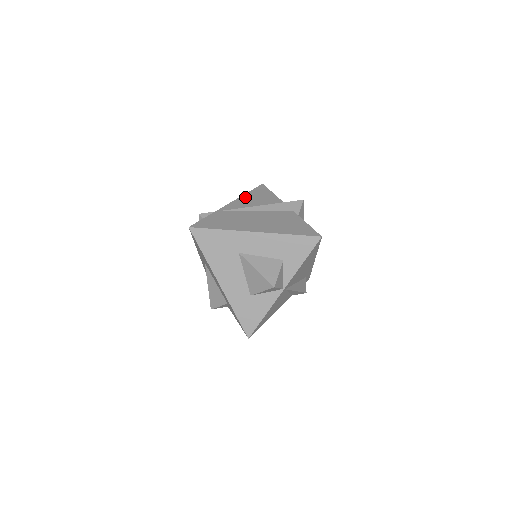
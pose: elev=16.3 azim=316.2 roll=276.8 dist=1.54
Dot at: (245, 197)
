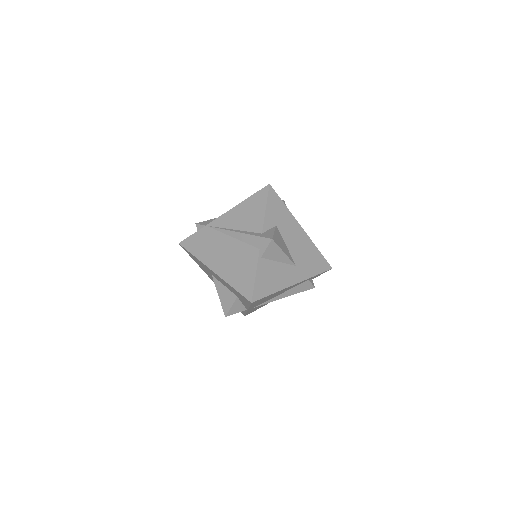
Dot at: (239, 208)
